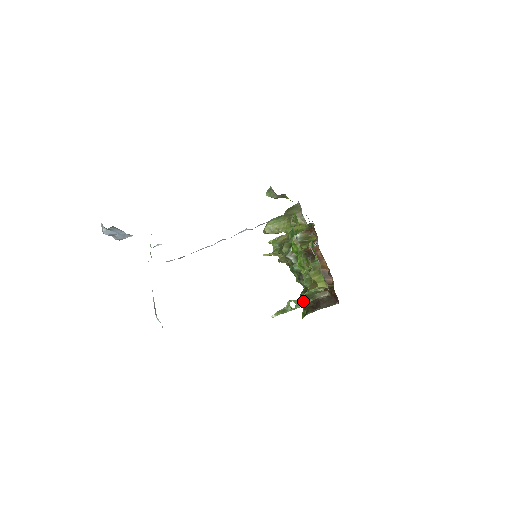
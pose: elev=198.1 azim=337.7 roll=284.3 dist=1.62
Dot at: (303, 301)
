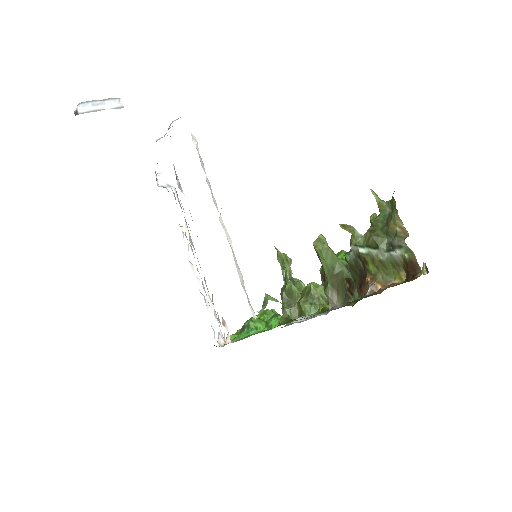
Dot at: (282, 291)
